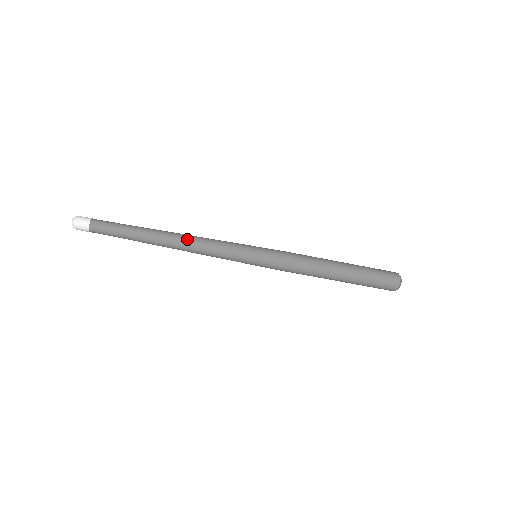
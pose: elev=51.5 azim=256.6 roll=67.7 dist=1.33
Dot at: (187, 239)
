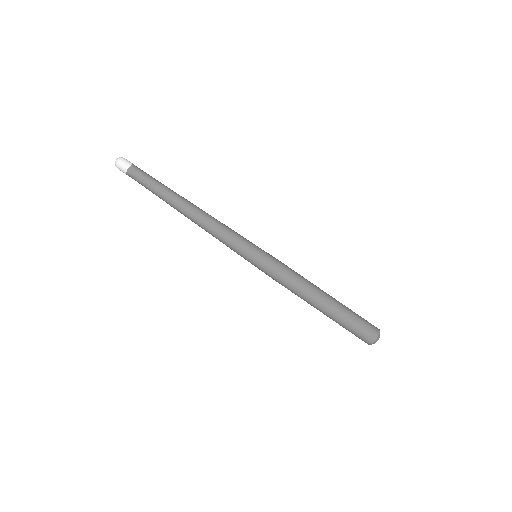
Dot at: (201, 217)
